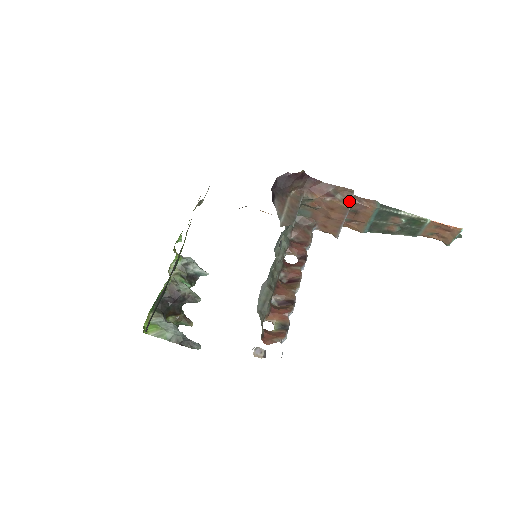
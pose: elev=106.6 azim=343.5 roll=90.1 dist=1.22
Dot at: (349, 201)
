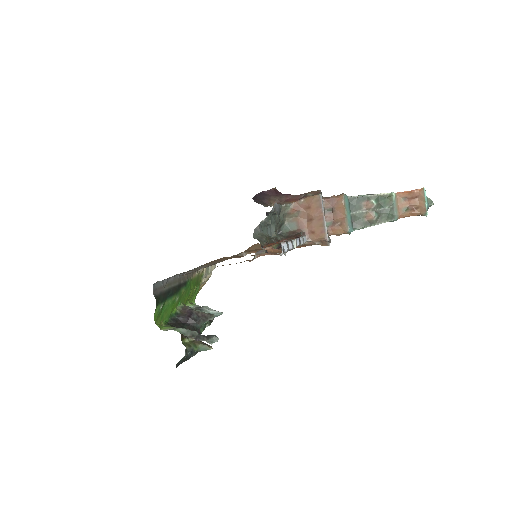
Dot at: (318, 193)
